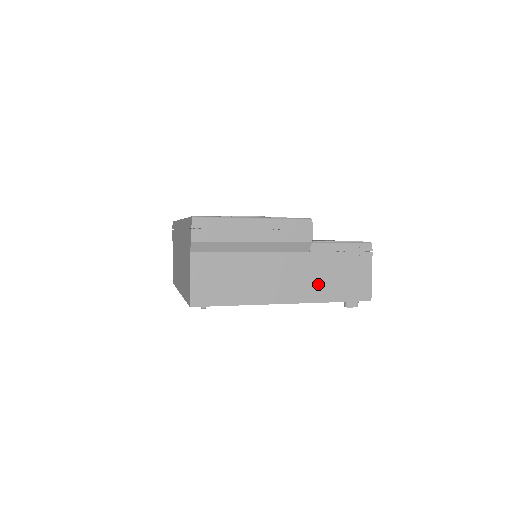
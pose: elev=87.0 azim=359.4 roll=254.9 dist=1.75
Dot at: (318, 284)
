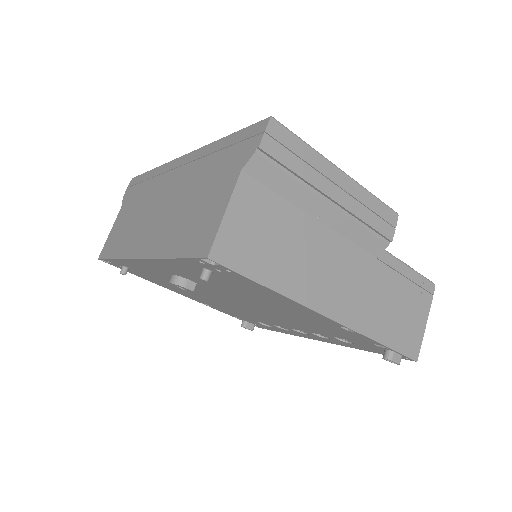
Dot at: (373, 309)
